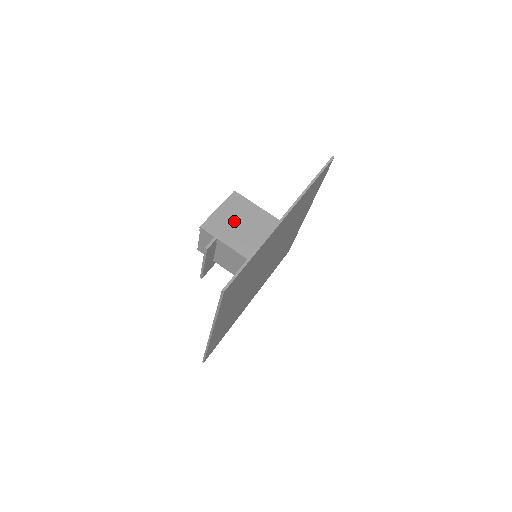
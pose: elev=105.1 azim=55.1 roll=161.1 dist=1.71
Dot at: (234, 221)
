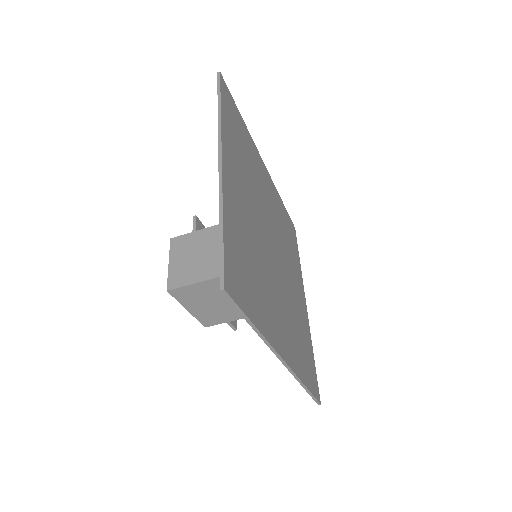
Dot at: (216, 305)
